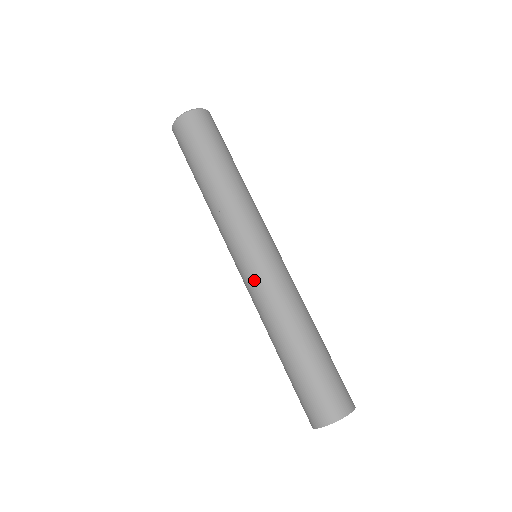
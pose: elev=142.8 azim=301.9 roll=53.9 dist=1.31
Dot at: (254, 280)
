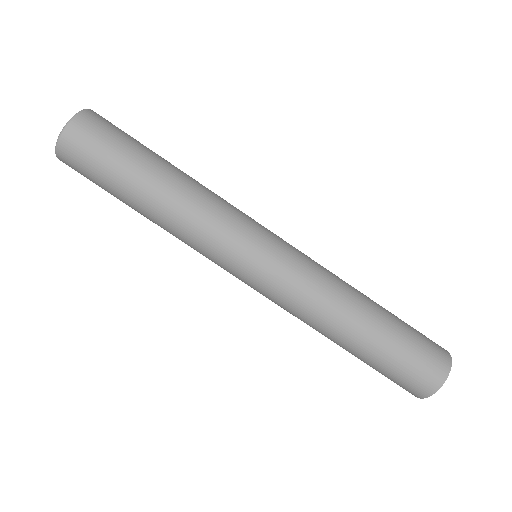
Dot at: (278, 286)
